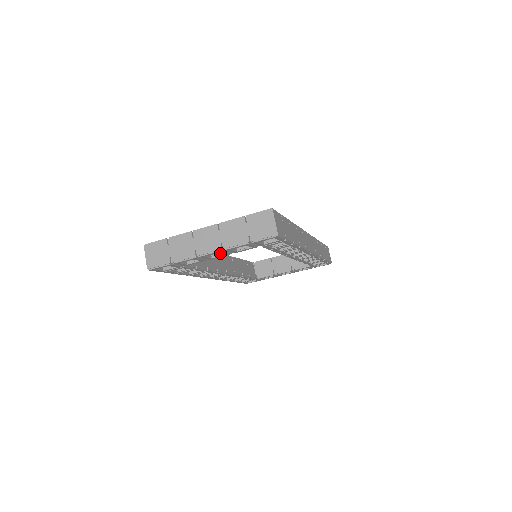
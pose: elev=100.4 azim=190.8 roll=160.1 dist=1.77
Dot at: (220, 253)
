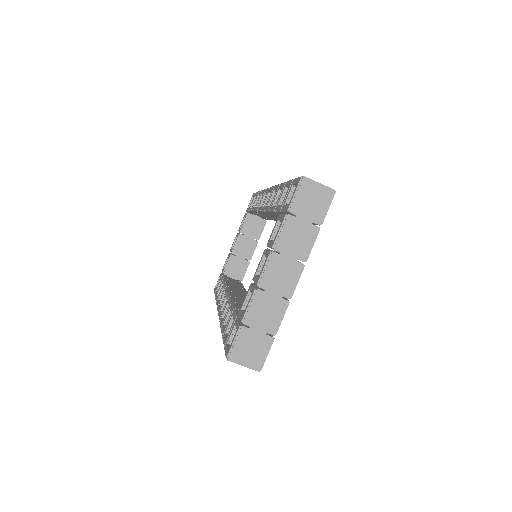
Dot at: occluded
